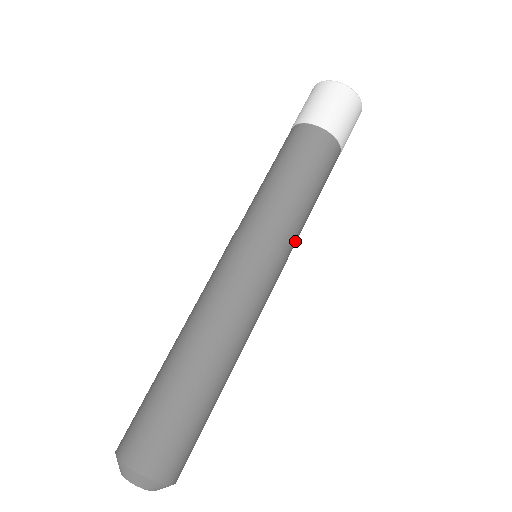
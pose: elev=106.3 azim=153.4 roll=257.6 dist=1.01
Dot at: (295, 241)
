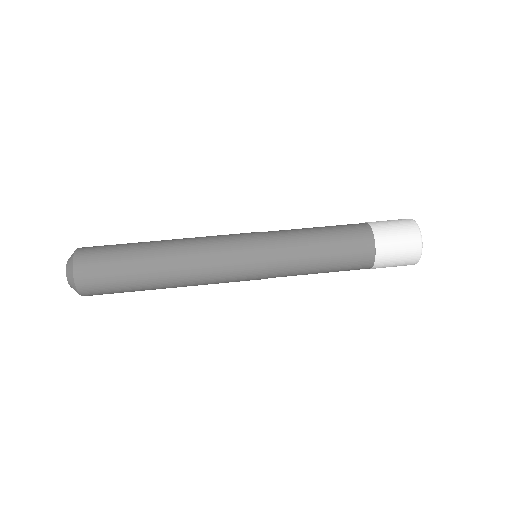
Dot at: (283, 256)
